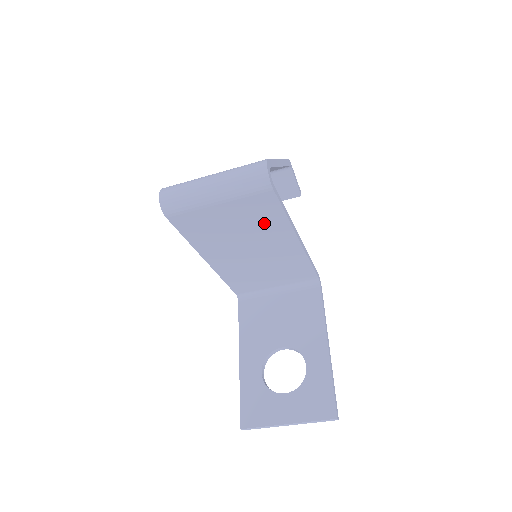
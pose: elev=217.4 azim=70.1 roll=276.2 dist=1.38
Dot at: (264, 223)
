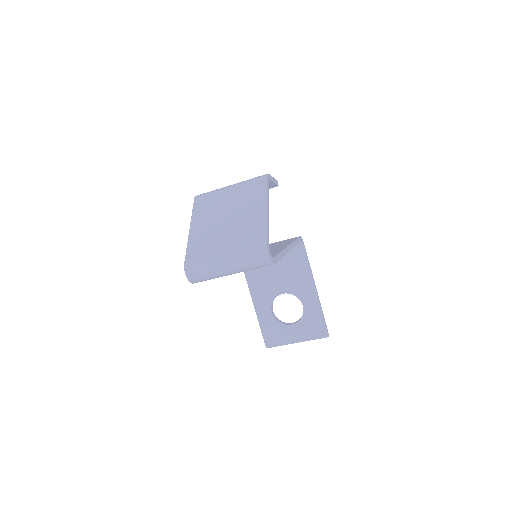
Dot at: occluded
